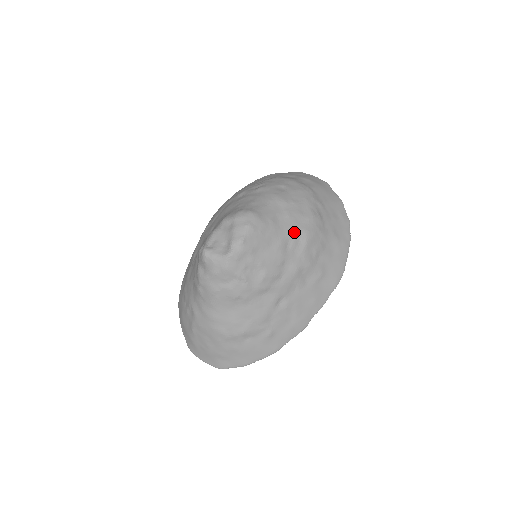
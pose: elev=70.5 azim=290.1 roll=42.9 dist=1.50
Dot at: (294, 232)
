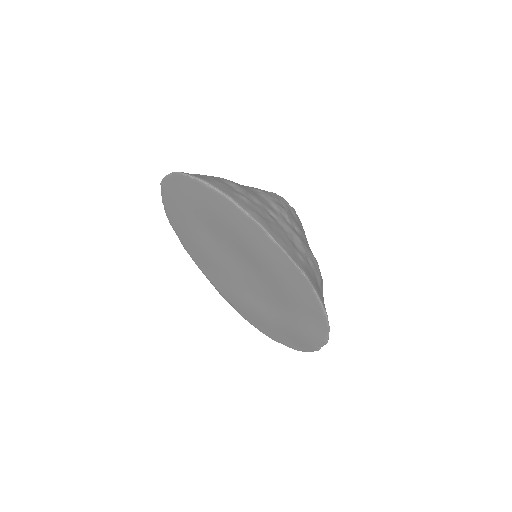
Dot at: occluded
